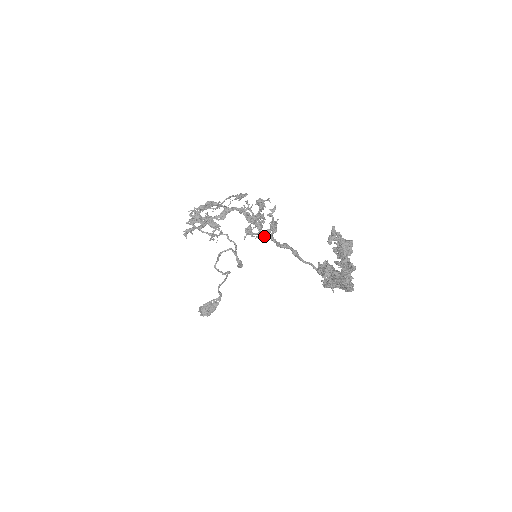
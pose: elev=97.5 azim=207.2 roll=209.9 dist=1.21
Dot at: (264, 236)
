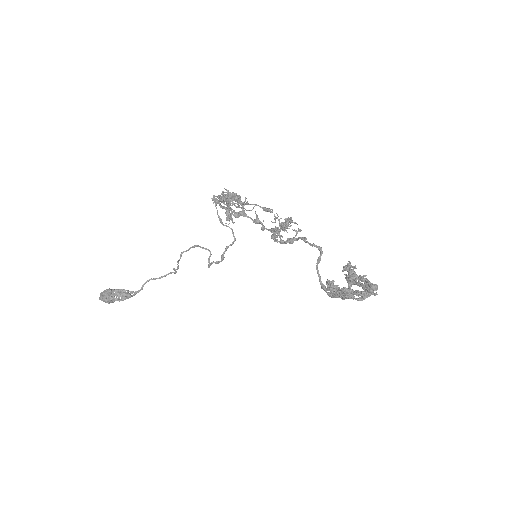
Dot at: (282, 242)
